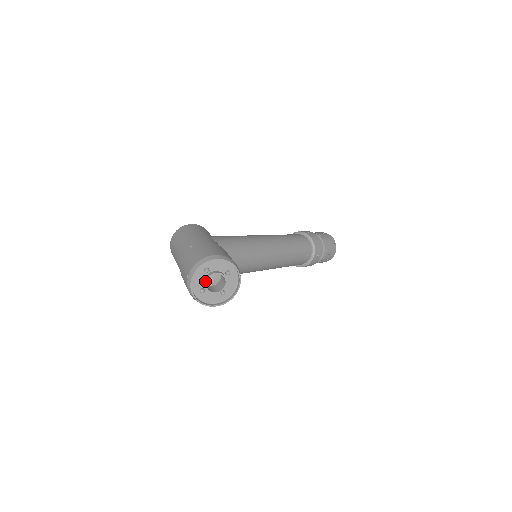
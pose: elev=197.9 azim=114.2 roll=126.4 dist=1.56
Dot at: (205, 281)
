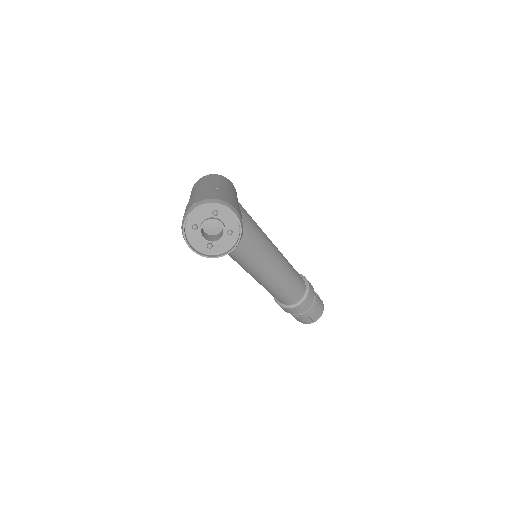
Dot at: (205, 220)
